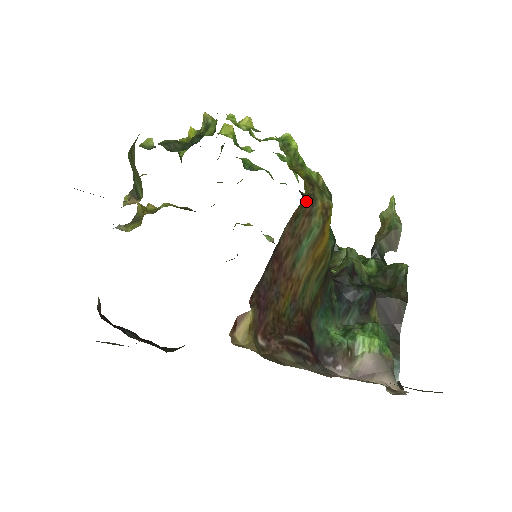
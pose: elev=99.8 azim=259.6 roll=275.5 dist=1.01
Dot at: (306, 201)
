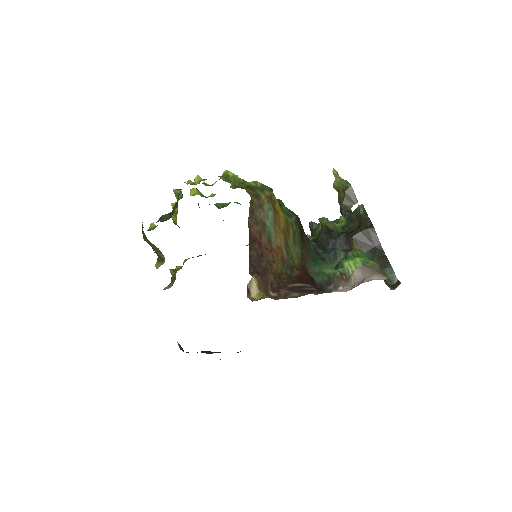
Dot at: (253, 199)
